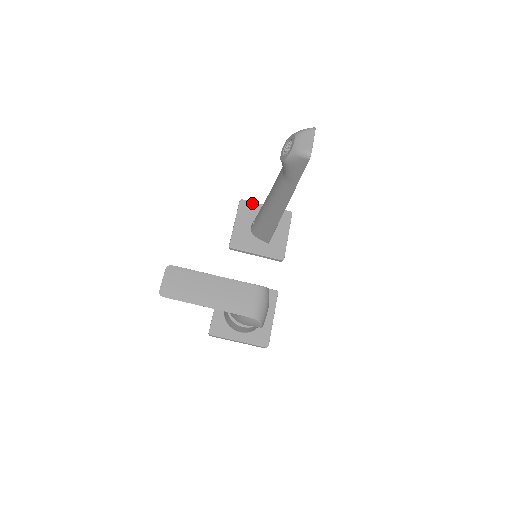
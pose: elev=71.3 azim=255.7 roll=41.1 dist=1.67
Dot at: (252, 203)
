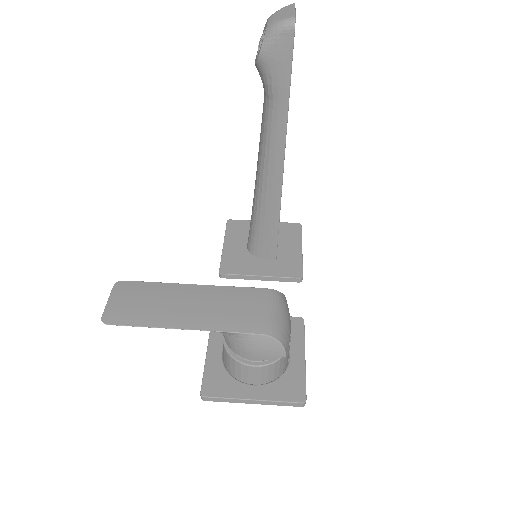
Dot at: (244, 221)
